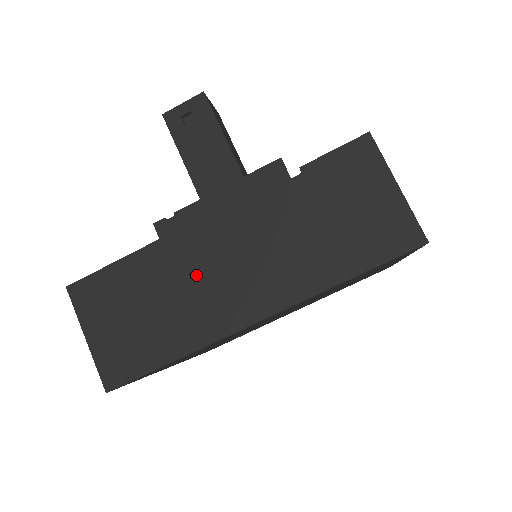
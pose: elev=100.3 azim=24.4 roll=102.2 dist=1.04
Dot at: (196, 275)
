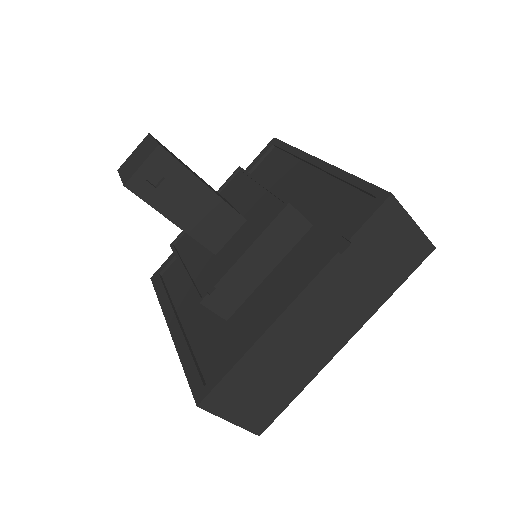
Dot at: (296, 344)
